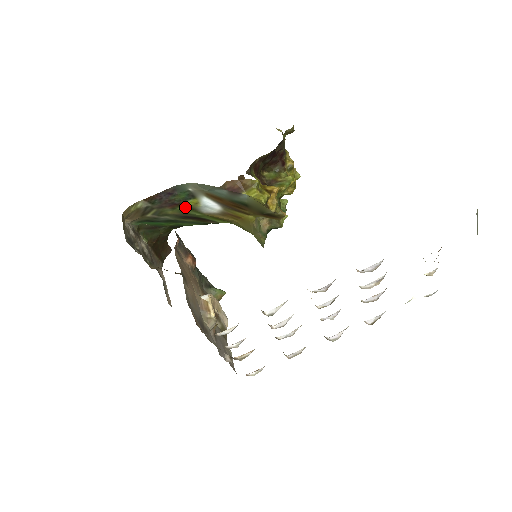
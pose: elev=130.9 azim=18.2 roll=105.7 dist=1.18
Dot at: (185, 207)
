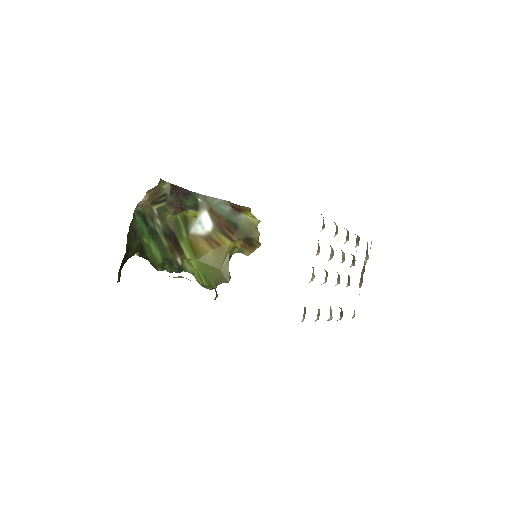
Dot at: (183, 217)
